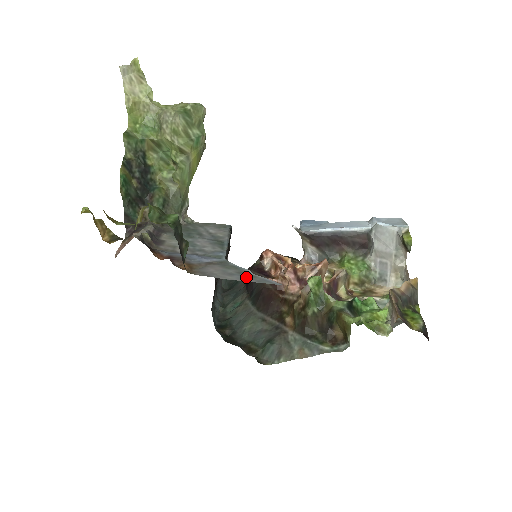
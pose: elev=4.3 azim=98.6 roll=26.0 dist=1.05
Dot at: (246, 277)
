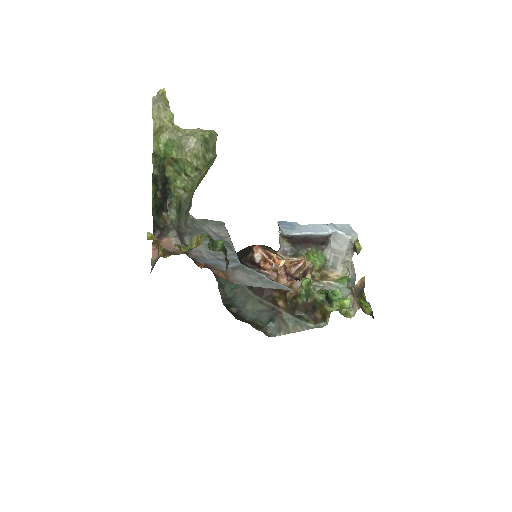
Dot at: (267, 283)
